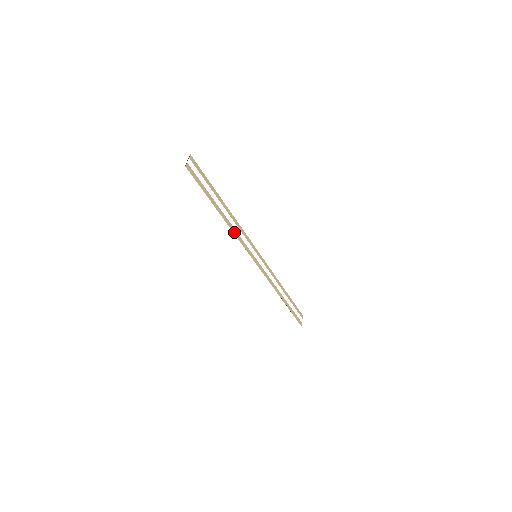
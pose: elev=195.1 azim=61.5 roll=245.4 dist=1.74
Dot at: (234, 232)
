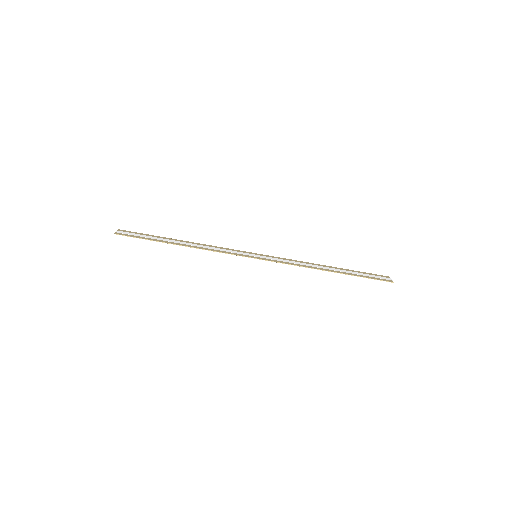
Dot at: occluded
